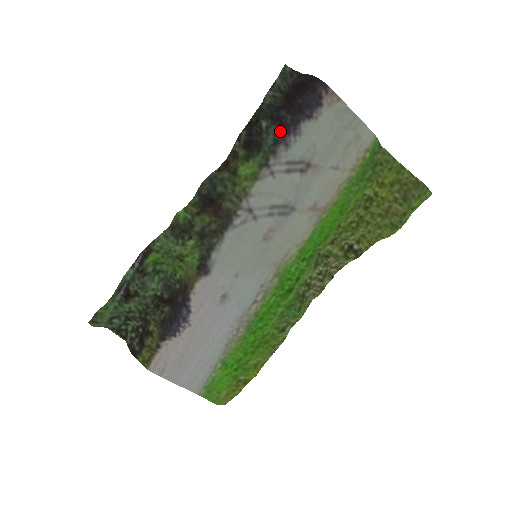
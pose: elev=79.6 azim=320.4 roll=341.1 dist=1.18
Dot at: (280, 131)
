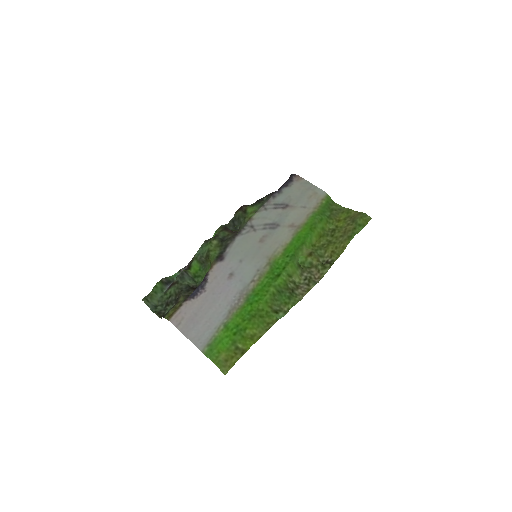
Dot at: occluded
